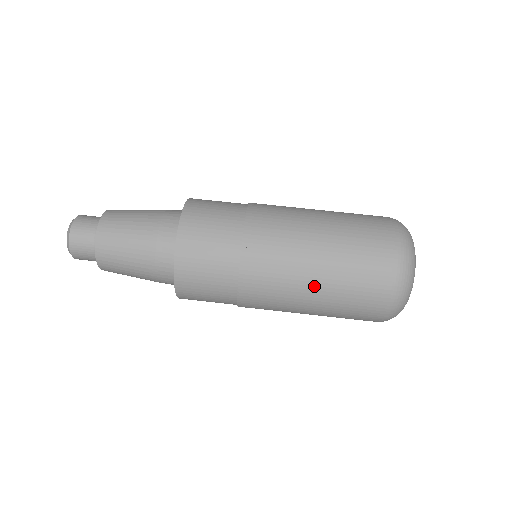
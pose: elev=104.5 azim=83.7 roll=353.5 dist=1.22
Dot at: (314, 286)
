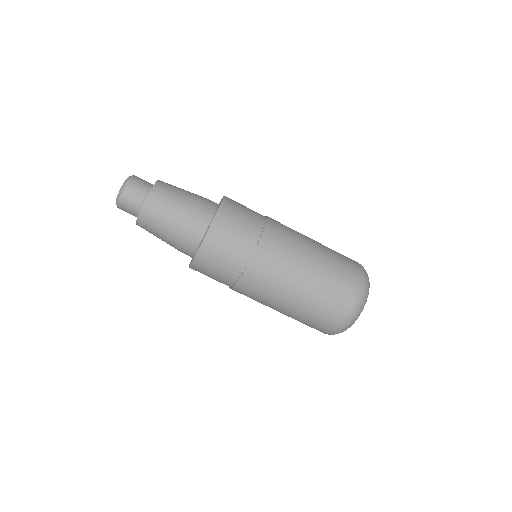
Dot at: (278, 311)
